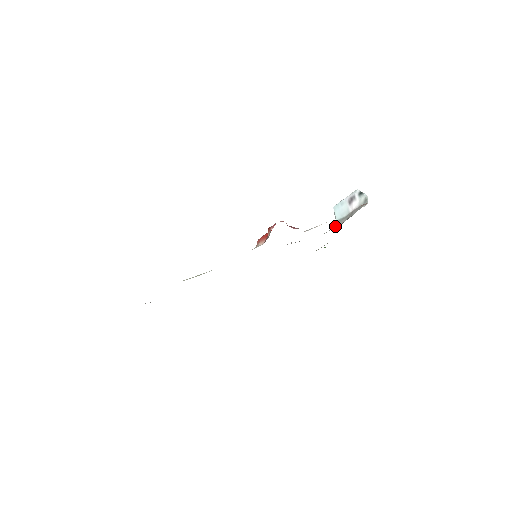
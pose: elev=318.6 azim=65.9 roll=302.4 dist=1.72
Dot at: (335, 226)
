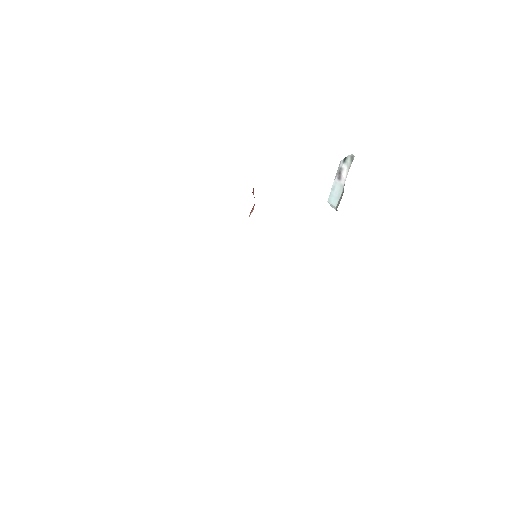
Dot at: (336, 209)
